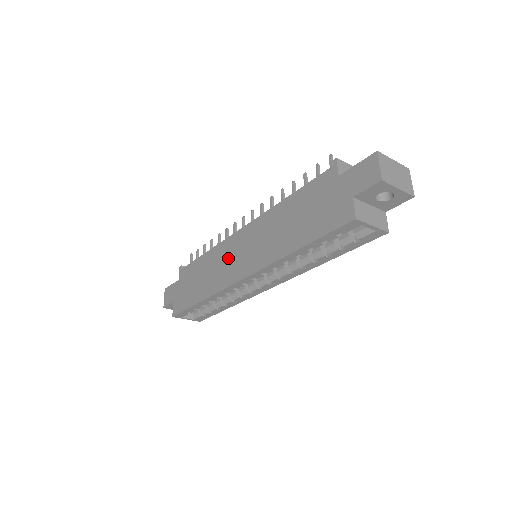
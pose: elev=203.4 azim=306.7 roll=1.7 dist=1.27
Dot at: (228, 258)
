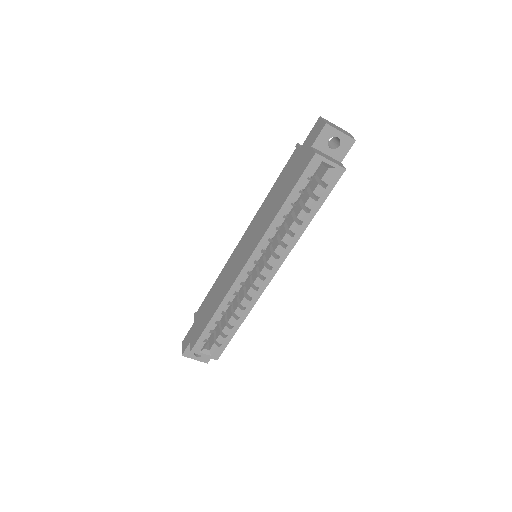
Dot at: (233, 265)
